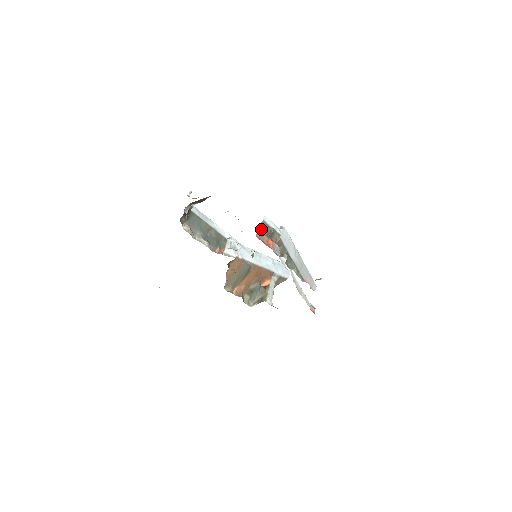
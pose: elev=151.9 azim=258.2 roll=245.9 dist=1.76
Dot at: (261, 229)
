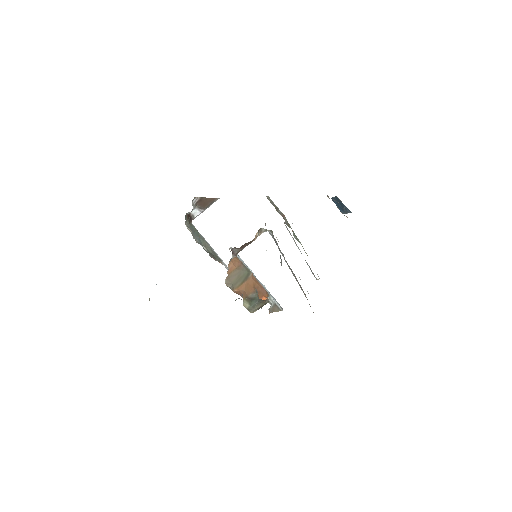
Dot at: (268, 199)
